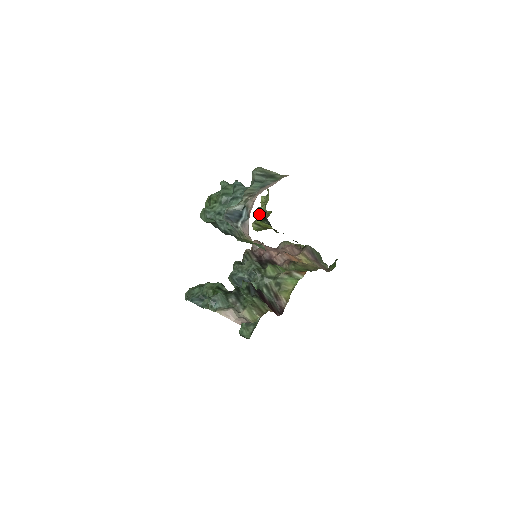
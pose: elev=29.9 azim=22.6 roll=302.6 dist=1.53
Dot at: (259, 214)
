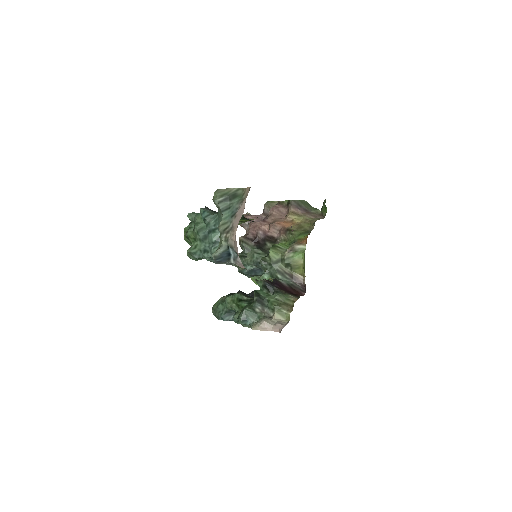
Dot at: occluded
